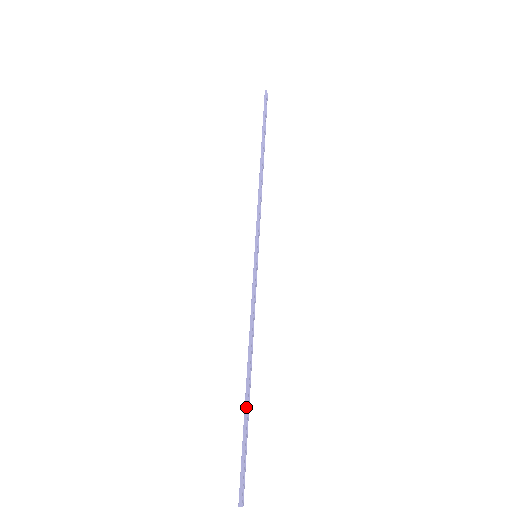
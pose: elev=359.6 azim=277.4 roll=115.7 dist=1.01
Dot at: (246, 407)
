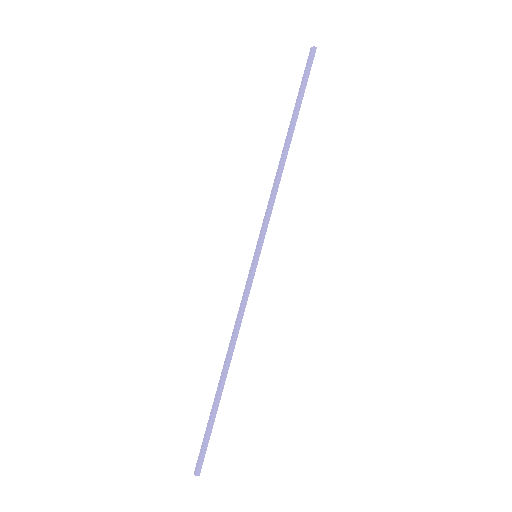
Dot at: (218, 400)
